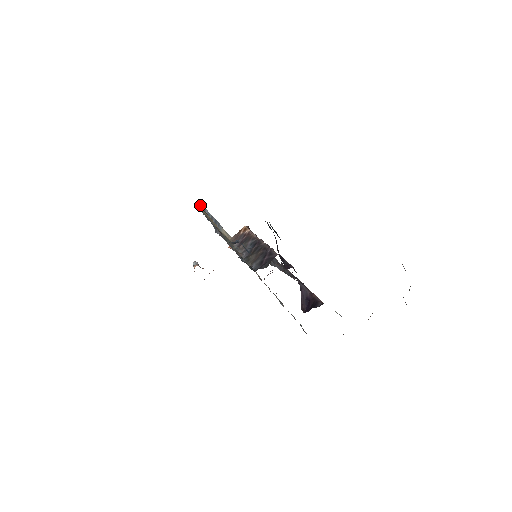
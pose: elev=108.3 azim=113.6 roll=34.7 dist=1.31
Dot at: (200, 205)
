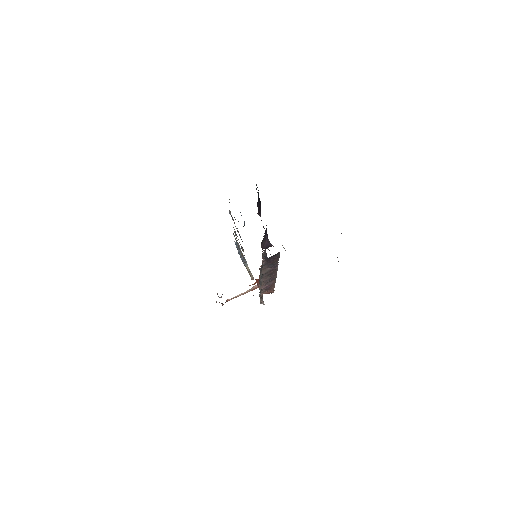
Dot at: occluded
